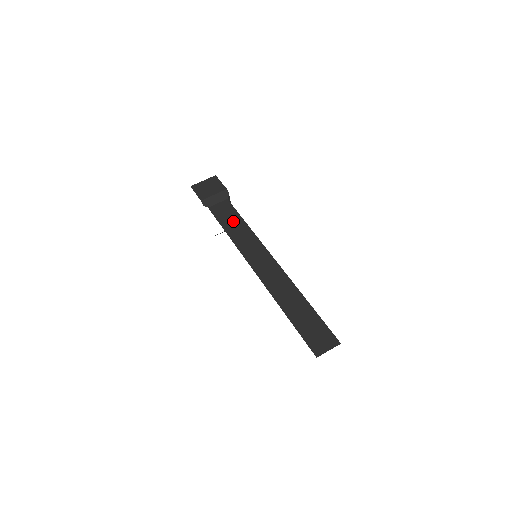
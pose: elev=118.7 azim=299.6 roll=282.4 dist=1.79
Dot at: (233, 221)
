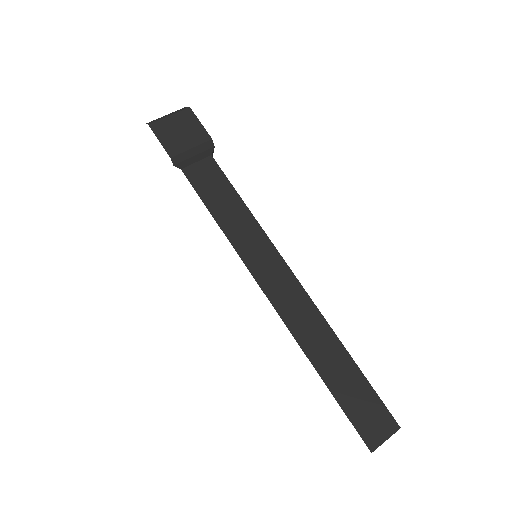
Dot at: (226, 201)
